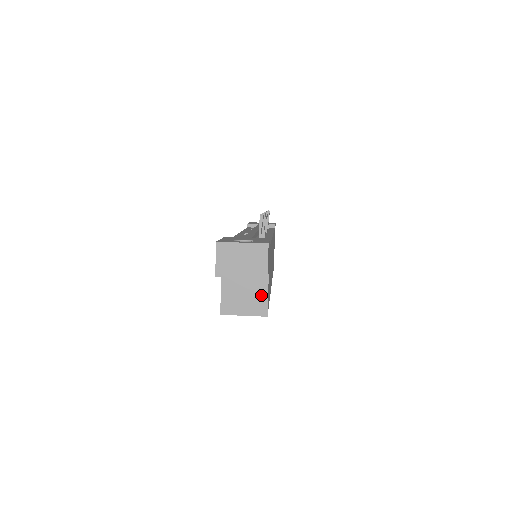
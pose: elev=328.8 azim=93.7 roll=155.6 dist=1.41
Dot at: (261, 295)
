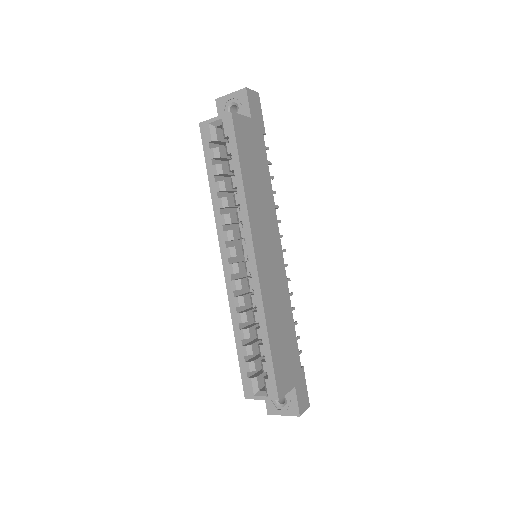
Dot at: occluded
